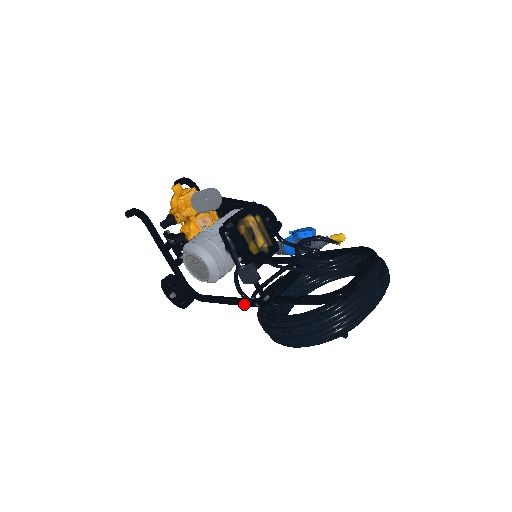
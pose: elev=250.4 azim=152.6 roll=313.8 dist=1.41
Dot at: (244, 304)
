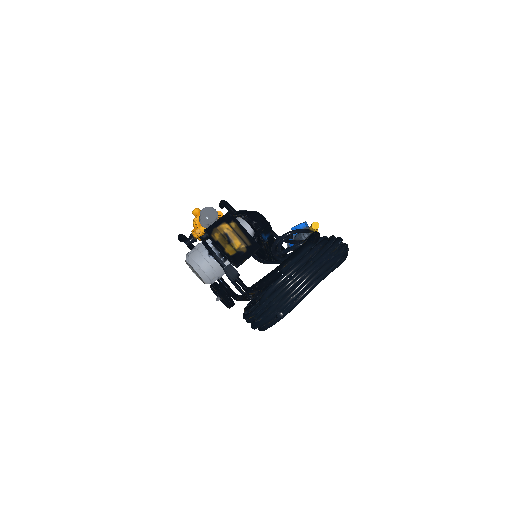
Dot at: (245, 299)
